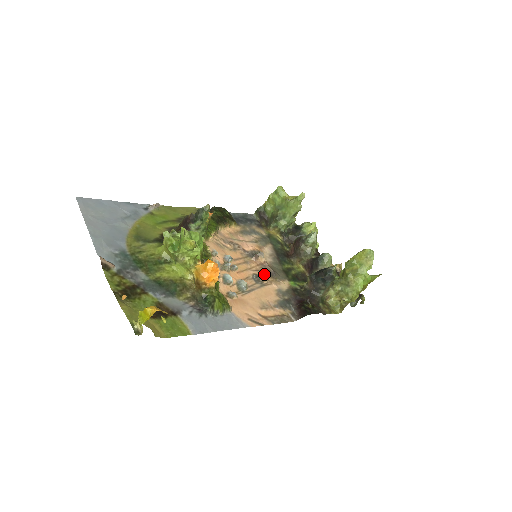
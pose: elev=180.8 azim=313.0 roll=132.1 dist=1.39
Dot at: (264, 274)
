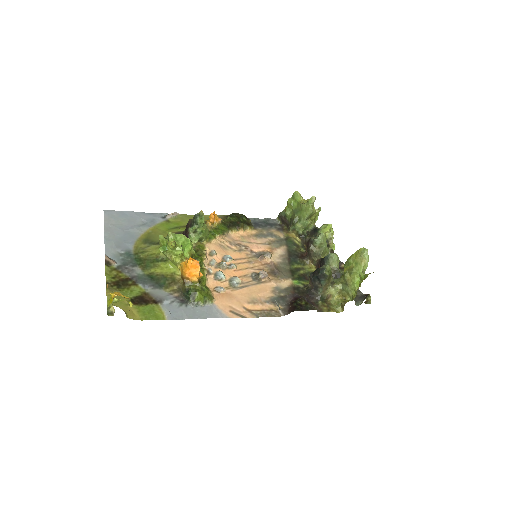
Dot at: (264, 273)
